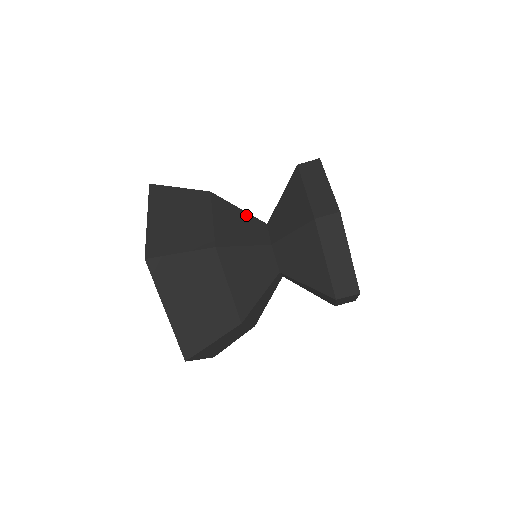
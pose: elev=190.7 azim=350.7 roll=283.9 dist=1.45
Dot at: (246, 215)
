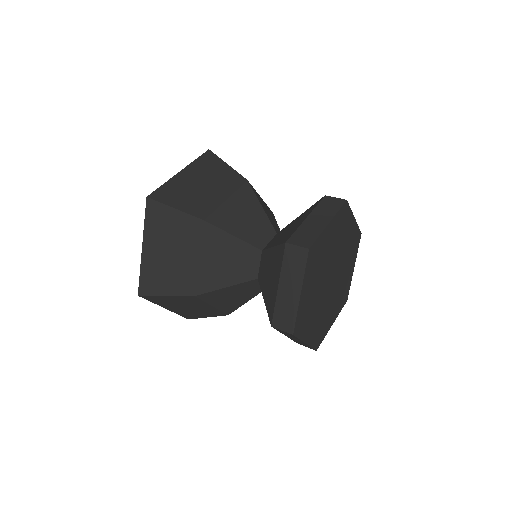
Dot at: (263, 215)
